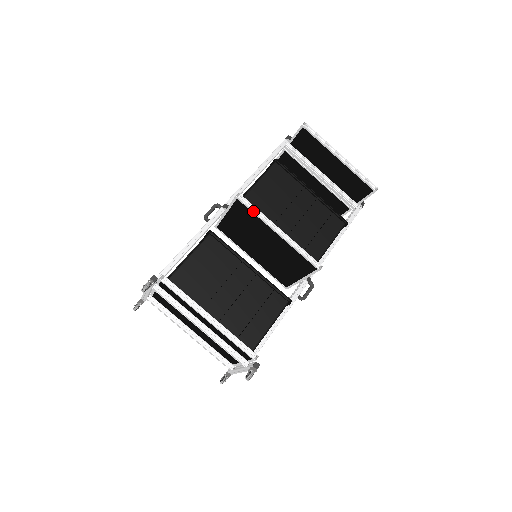
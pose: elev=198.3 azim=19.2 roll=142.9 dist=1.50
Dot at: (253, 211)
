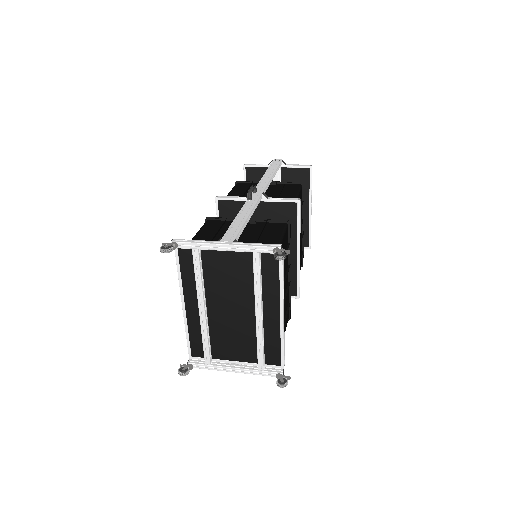
Dot at: (300, 222)
